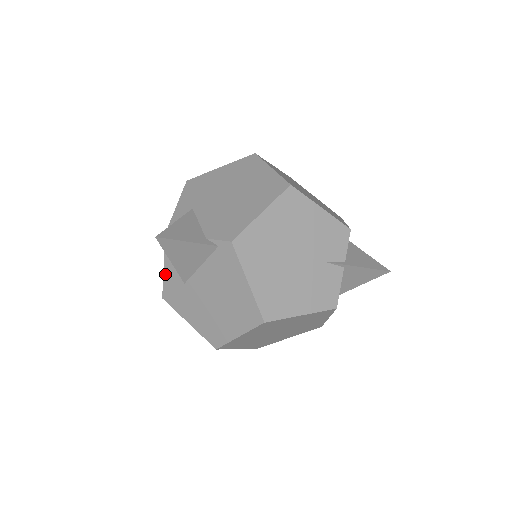
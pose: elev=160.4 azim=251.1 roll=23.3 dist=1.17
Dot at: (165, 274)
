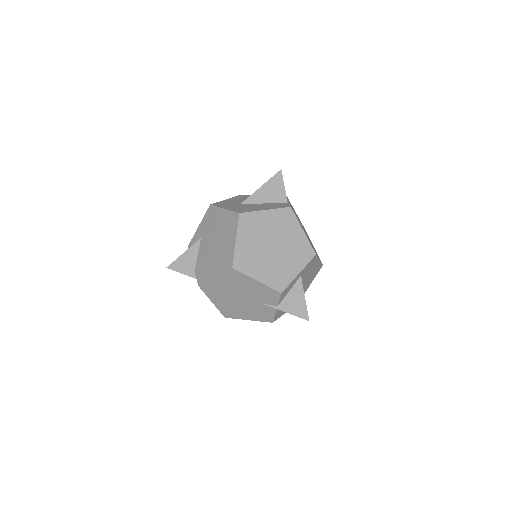
Dot at: occluded
